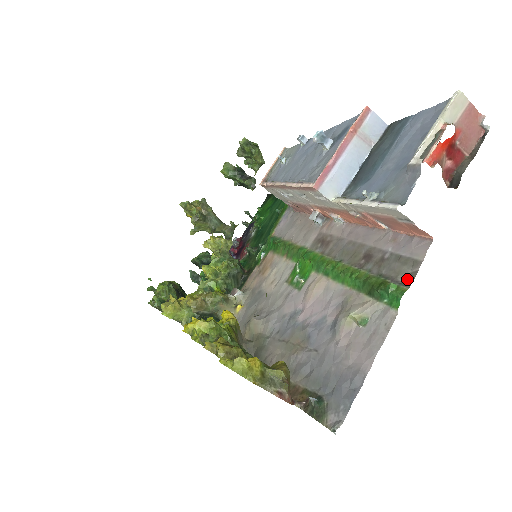
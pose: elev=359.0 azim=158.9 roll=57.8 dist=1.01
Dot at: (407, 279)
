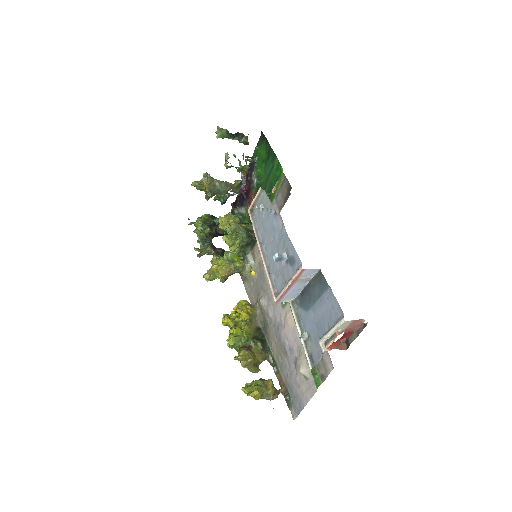
Dot at: (322, 377)
